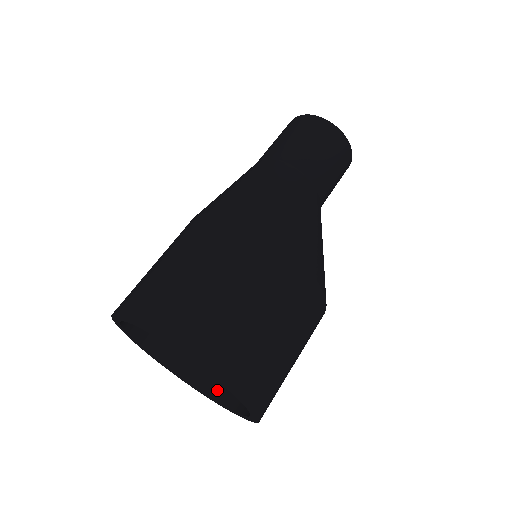
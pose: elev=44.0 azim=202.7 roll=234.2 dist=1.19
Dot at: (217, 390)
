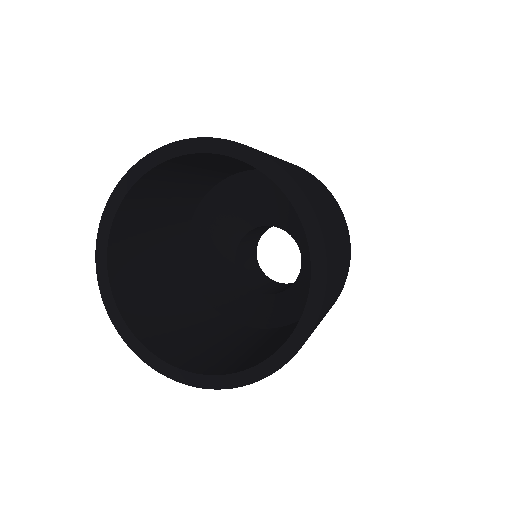
Dot at: (261, 359)
